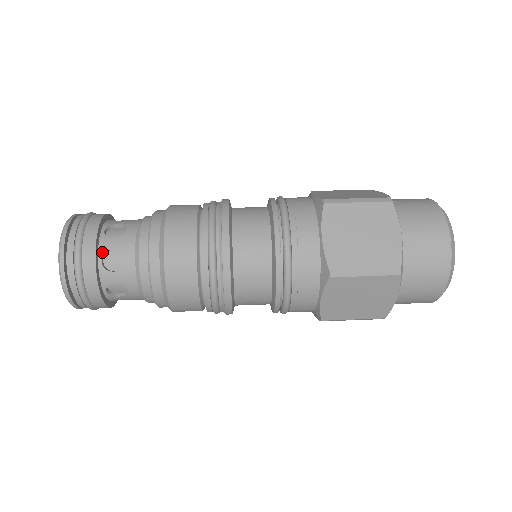
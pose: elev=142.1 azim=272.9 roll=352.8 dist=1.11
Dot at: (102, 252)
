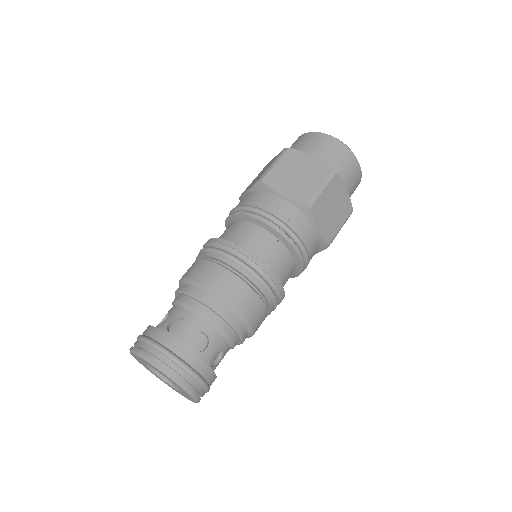
Dot at: (208, 363)
